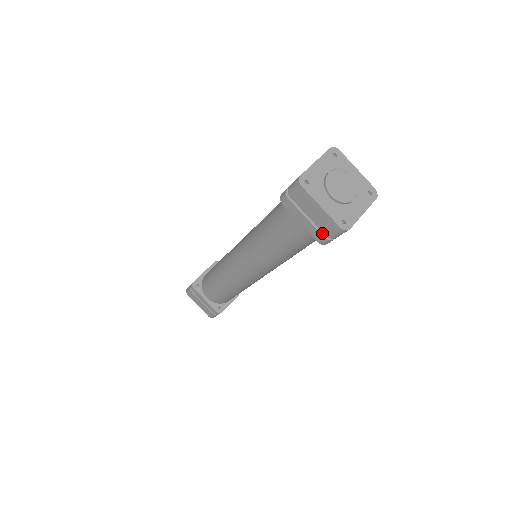
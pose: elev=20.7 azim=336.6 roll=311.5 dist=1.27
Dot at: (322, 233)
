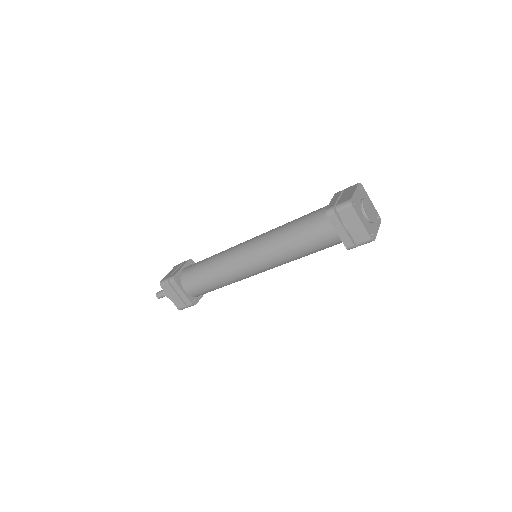
Dot at: (352, 241)
